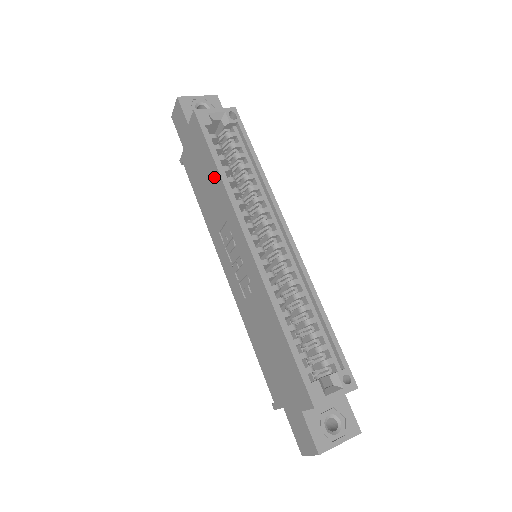
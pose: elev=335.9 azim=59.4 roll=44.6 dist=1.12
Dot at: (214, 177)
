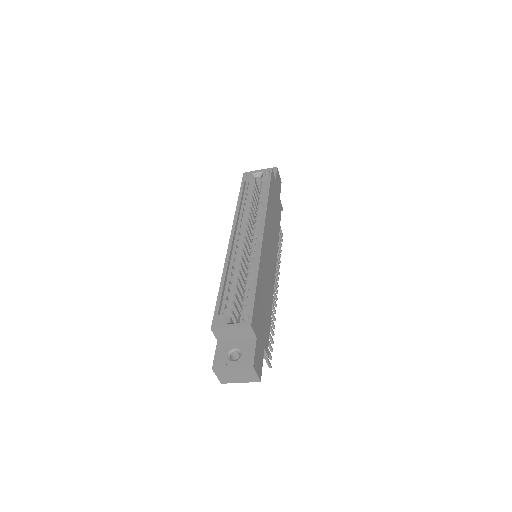
Dot at: occluded
